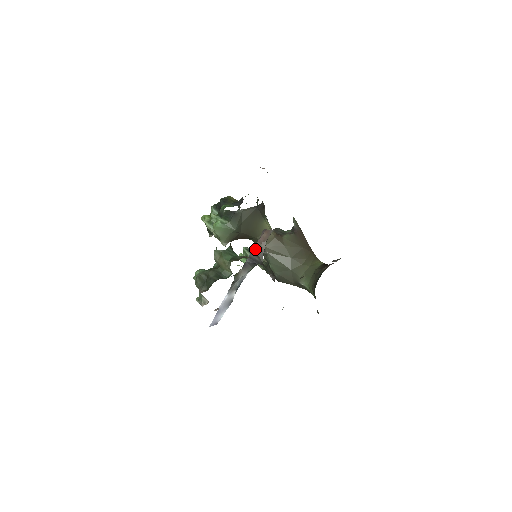
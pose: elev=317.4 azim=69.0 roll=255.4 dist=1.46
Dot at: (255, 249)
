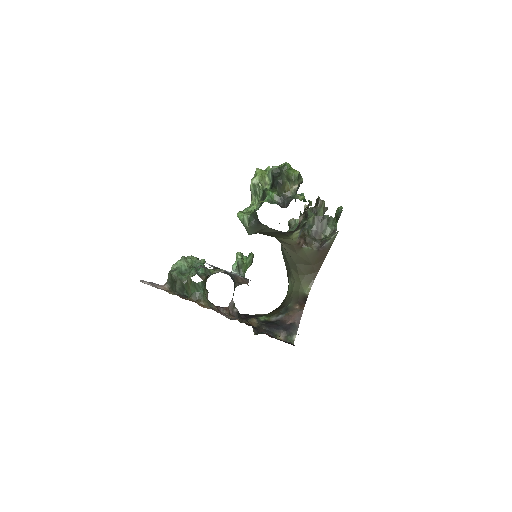
Dot at: (237, 277)
